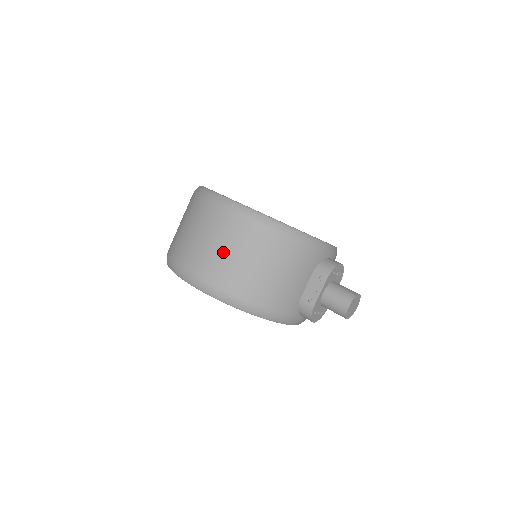
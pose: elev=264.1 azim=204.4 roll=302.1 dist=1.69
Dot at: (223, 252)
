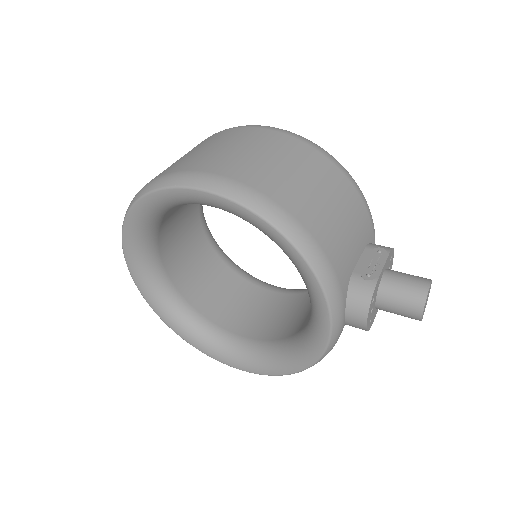
Dot at: (264, 157)
